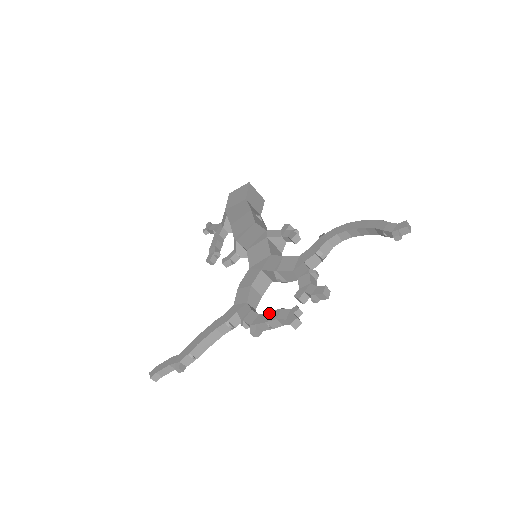
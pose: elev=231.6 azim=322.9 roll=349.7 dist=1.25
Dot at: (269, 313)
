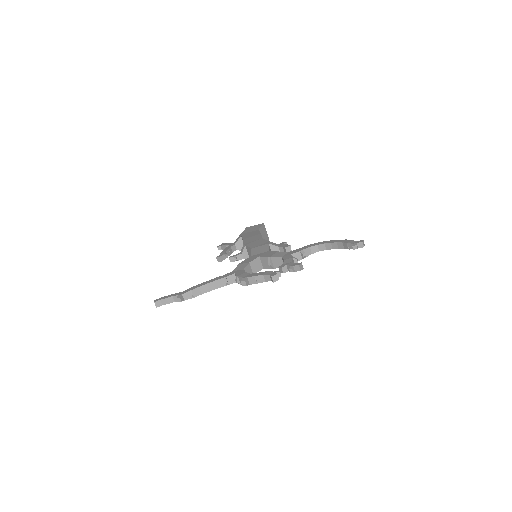
Dot at: (258, 273)
